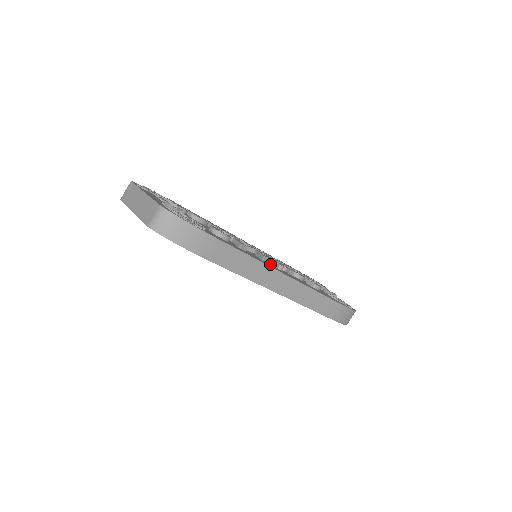
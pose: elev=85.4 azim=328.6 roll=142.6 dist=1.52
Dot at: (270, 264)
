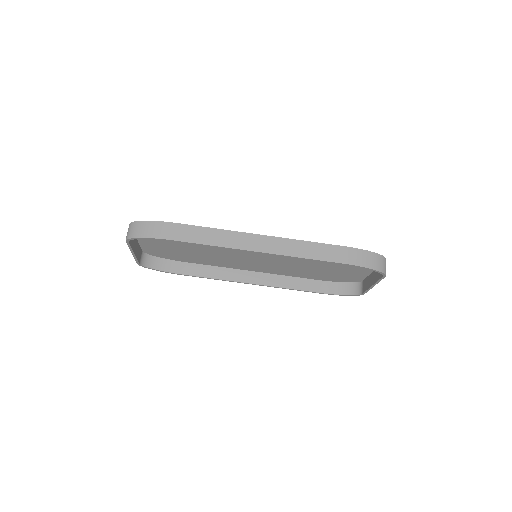
Dot at: occluded
